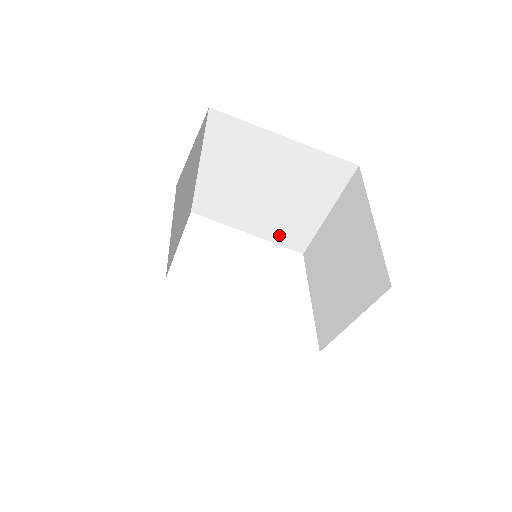
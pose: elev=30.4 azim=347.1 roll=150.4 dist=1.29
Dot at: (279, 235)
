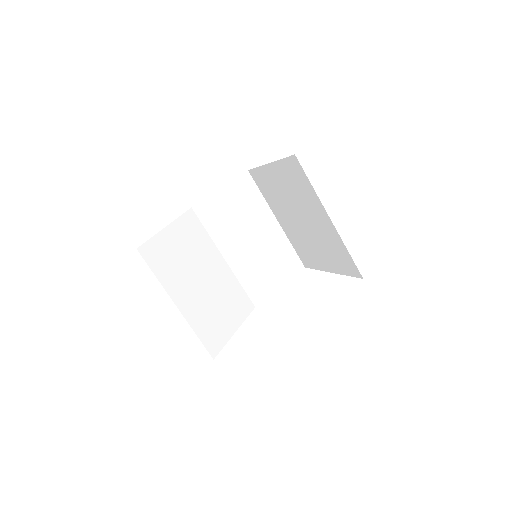
Dot at: (339, 263)
